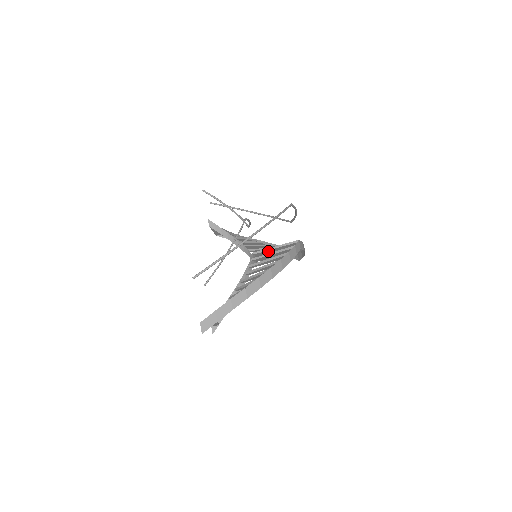
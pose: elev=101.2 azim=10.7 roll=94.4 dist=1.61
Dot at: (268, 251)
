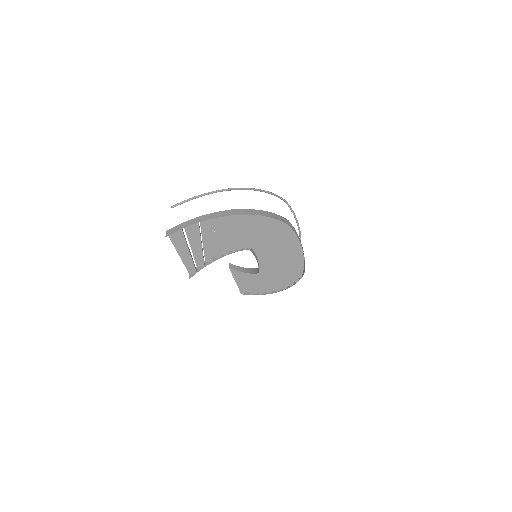
Dot at: (264, 241)
